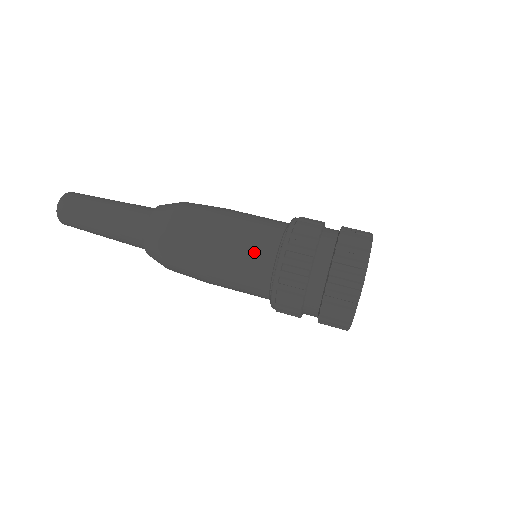
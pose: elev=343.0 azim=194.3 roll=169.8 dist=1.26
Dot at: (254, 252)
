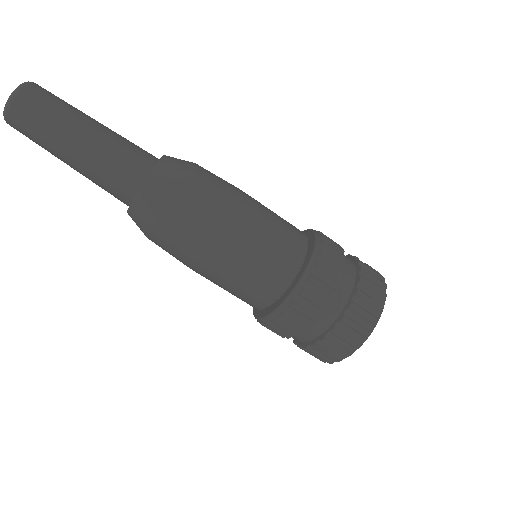
Dot at: (279, 252)
